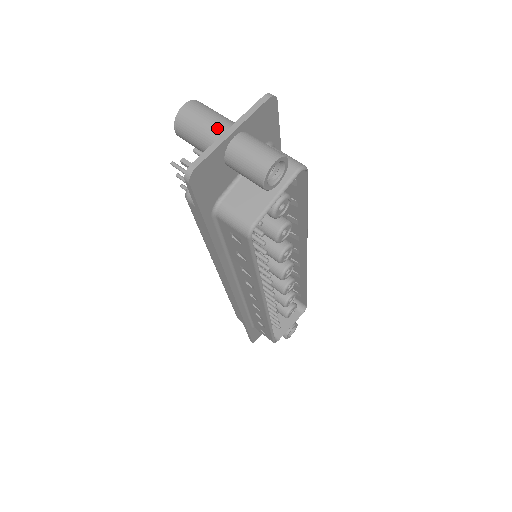
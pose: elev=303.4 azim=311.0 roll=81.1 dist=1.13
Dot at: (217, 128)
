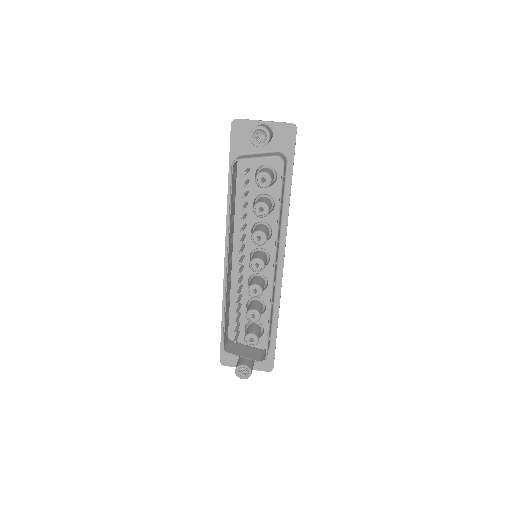
Dot at: occluded
